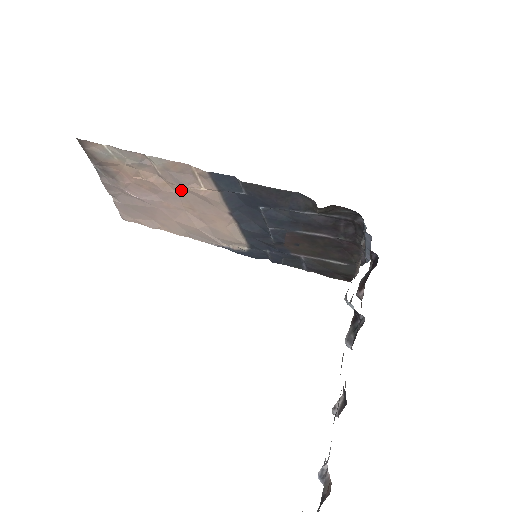
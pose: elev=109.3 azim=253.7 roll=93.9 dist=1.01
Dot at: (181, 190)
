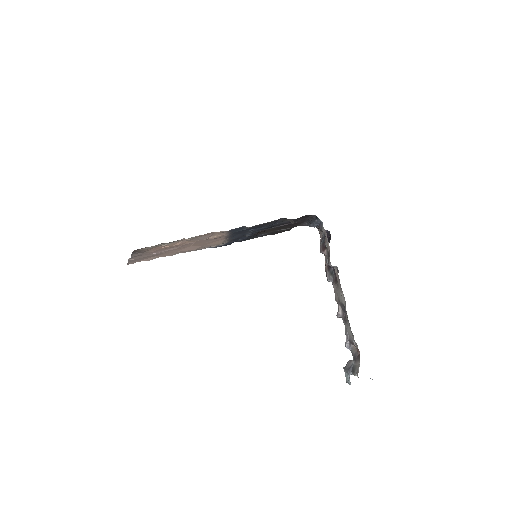
Dot at: (198, 241)
